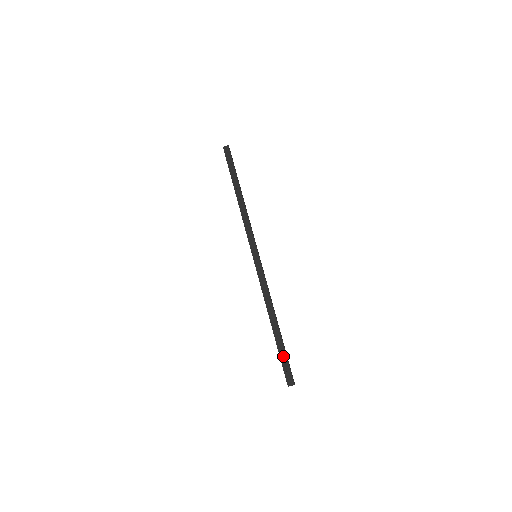
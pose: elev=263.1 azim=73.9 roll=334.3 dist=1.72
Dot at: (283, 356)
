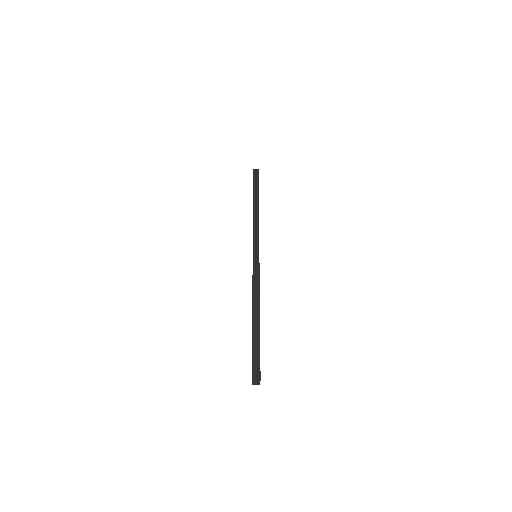
Dot at: (256, 347)
